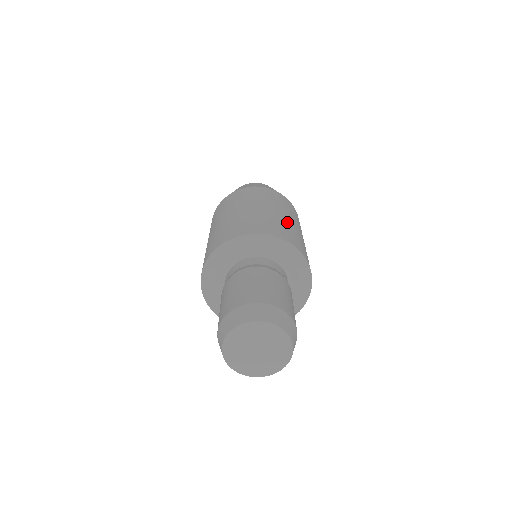
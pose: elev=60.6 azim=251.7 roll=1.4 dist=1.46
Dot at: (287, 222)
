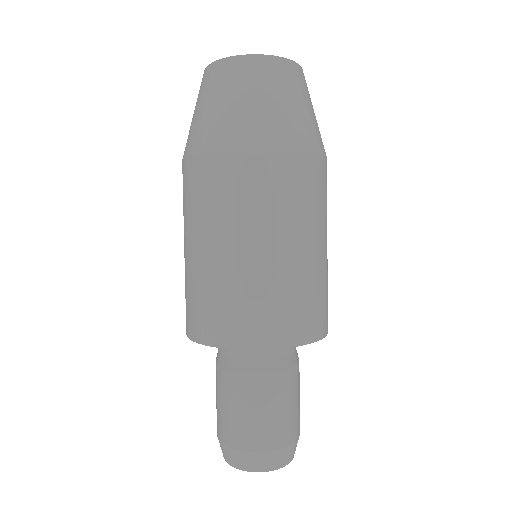
Dot at: (268, 274)
